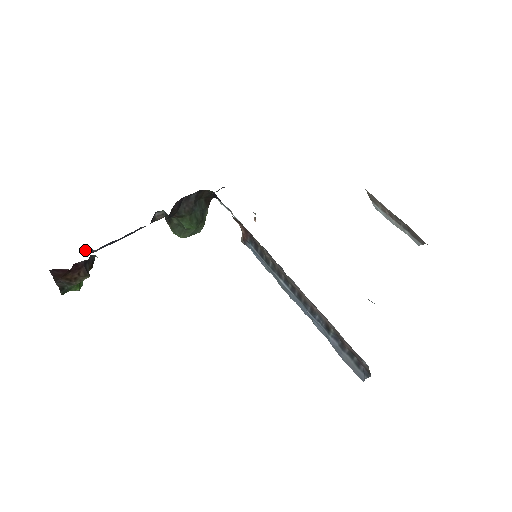
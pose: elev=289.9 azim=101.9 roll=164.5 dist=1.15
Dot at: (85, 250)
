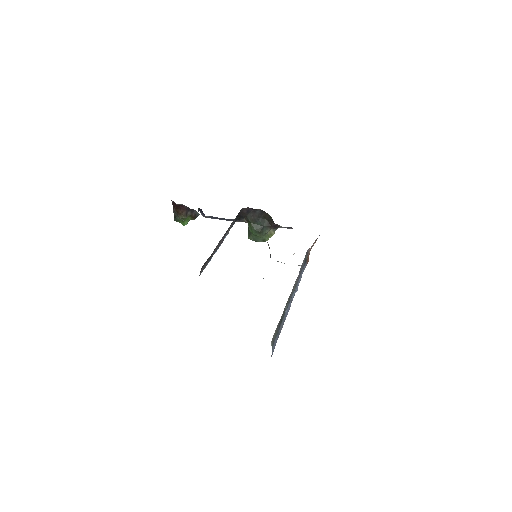
Dot at: (201, 212)
